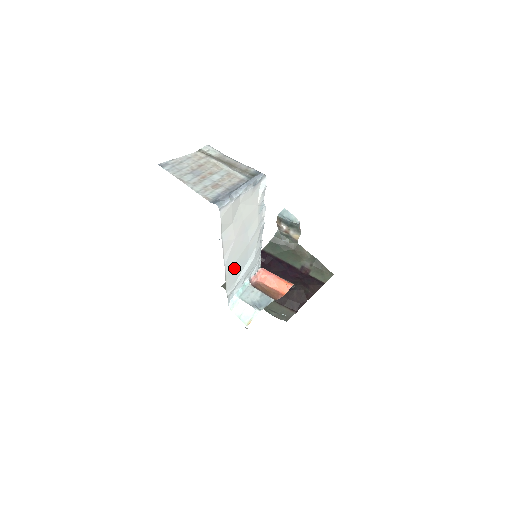
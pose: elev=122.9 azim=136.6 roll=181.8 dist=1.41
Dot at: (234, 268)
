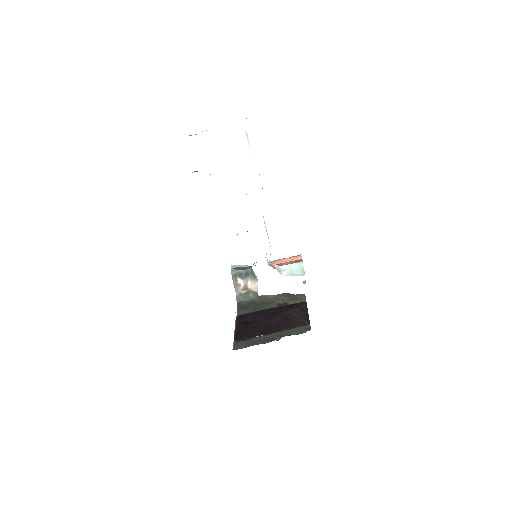
Dot at: occluded
